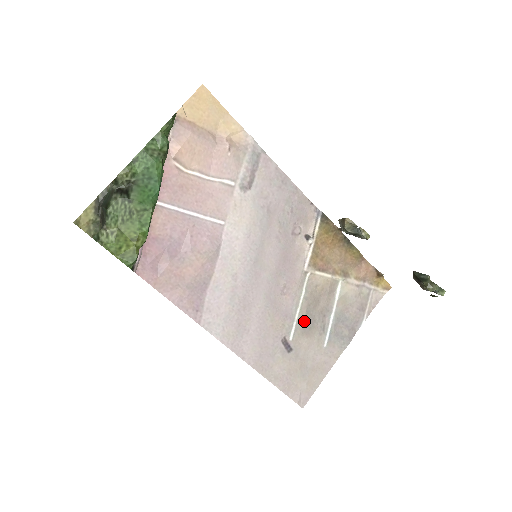
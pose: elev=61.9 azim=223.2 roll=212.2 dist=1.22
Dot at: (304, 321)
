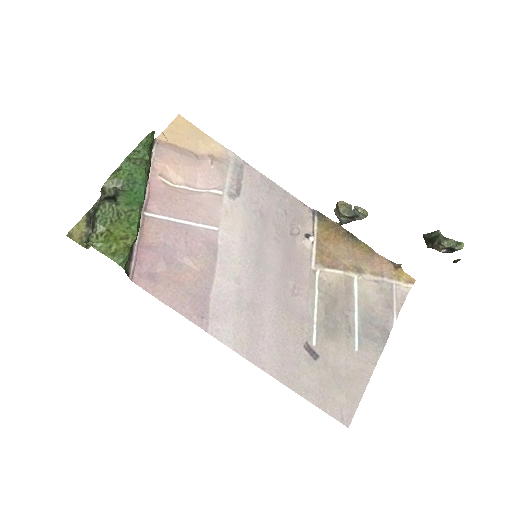
Dot at: (325, 323)
